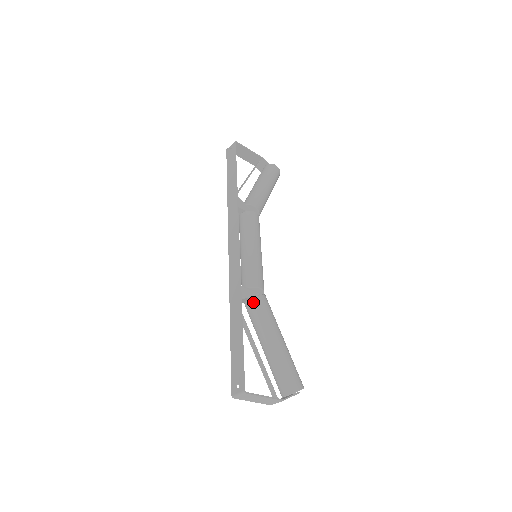
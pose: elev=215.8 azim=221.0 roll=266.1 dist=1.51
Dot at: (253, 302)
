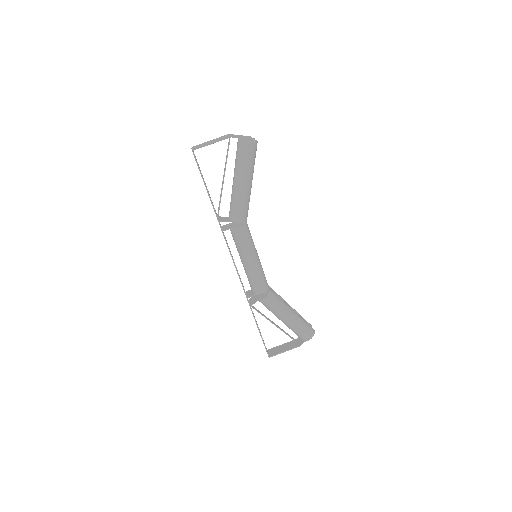
Dot at: (261, 302)
